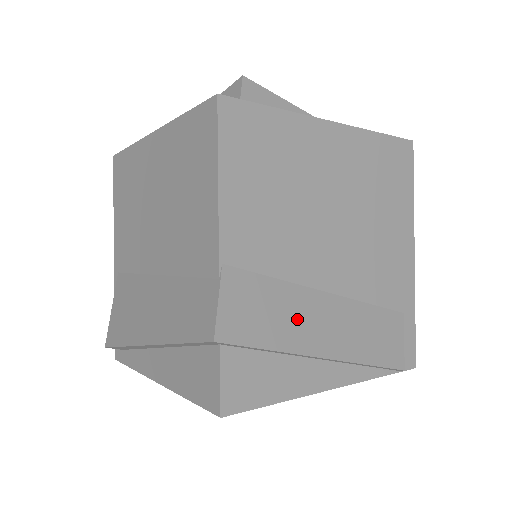
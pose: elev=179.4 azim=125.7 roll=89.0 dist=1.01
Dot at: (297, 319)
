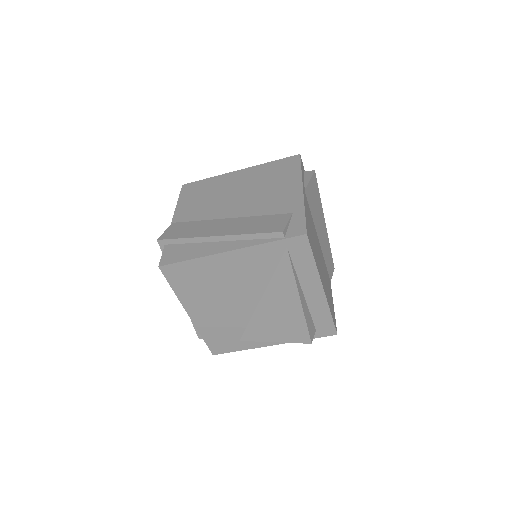
Dot at: (204, 228)
